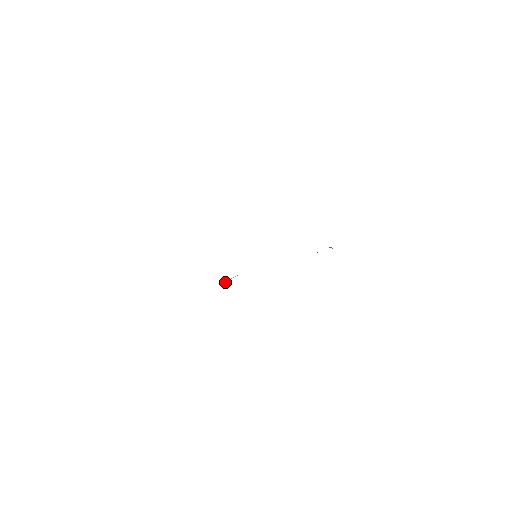
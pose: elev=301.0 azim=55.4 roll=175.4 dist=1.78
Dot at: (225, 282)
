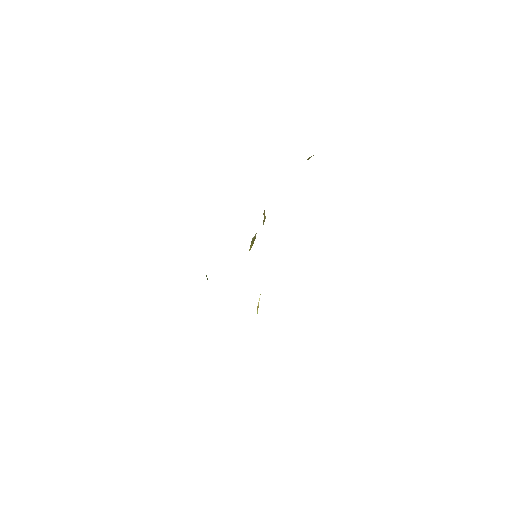
Dot at: occluded
